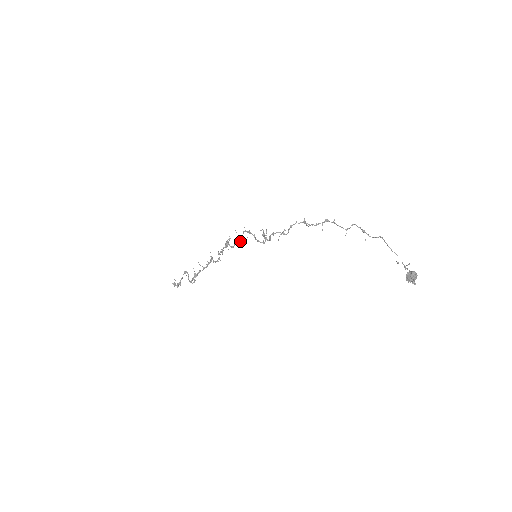
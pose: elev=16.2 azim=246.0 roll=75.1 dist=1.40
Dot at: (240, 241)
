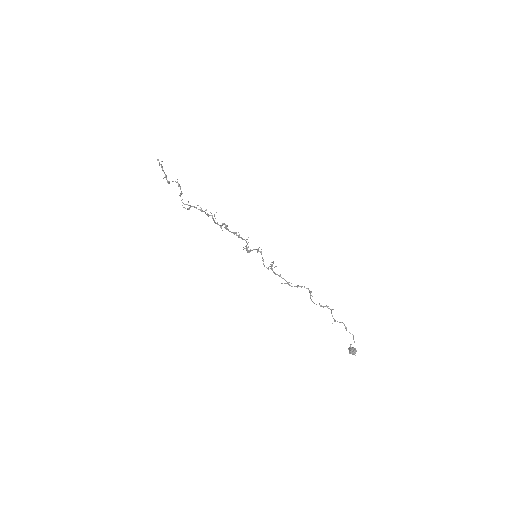
Dot at: (248, 251)
